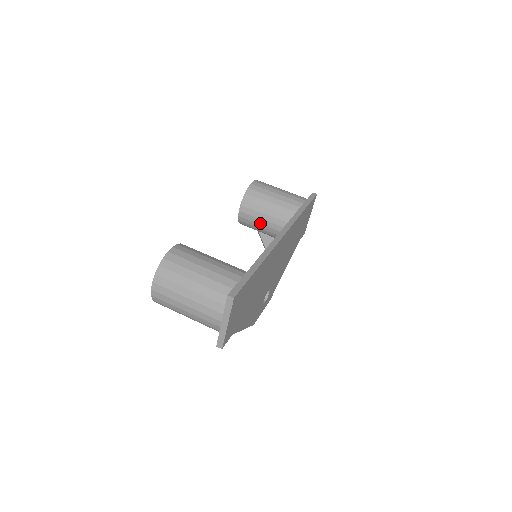
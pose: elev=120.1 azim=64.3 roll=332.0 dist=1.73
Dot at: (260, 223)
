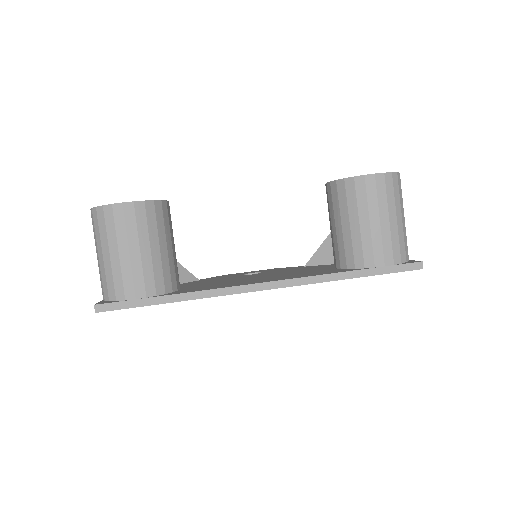
Dot at: (330, 219)
